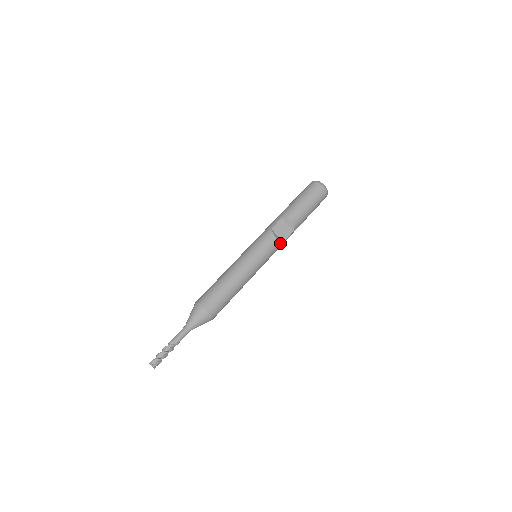
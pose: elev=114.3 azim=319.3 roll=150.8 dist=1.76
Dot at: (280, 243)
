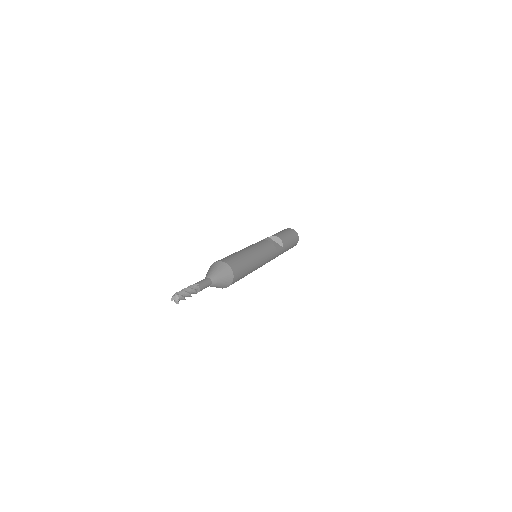
Dot at: (275, 248)
